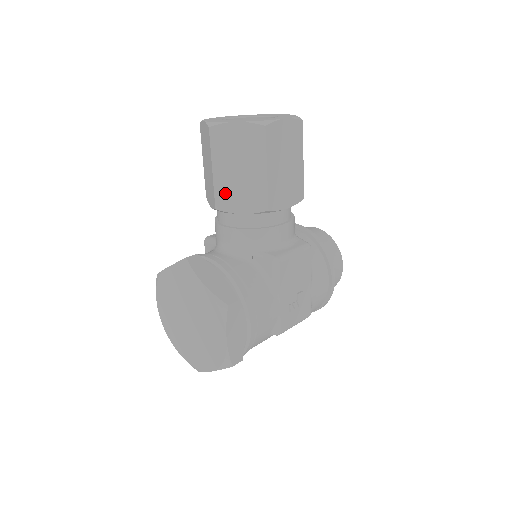
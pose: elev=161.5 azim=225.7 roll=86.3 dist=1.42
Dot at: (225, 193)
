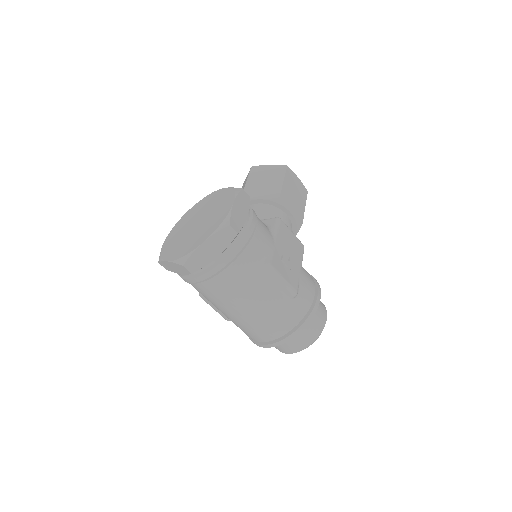
Dot at: (251, 191)
